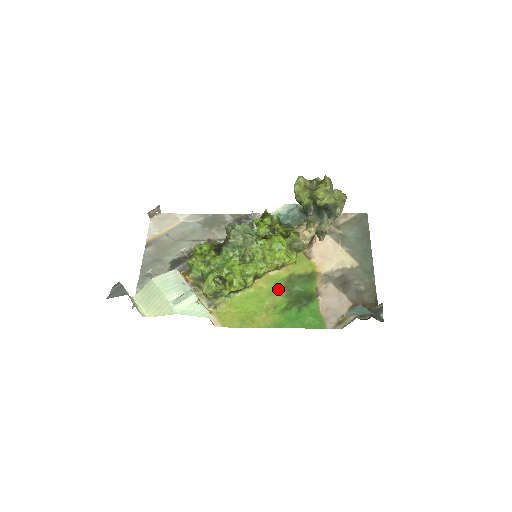
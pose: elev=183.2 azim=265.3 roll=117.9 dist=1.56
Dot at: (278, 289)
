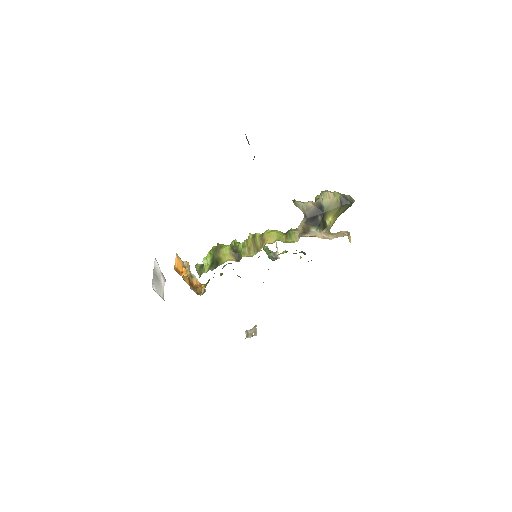
Dot at: occluded
